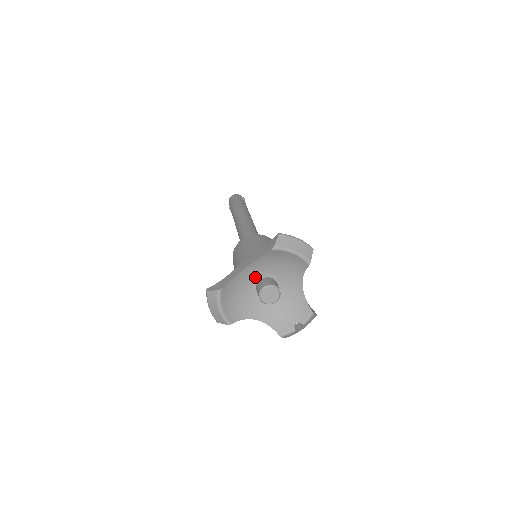
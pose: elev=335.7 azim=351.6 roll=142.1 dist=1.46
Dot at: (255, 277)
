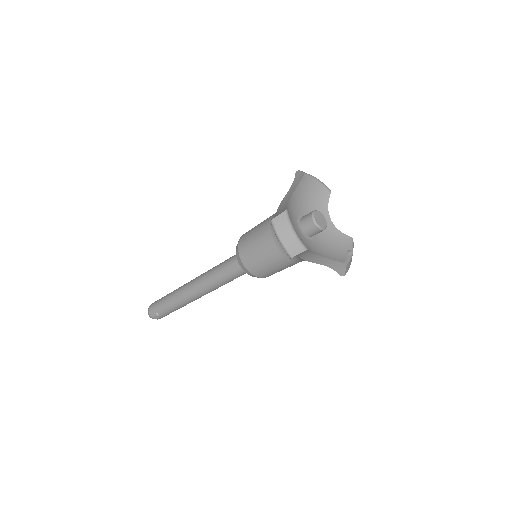
Dot at: (296, 216)
